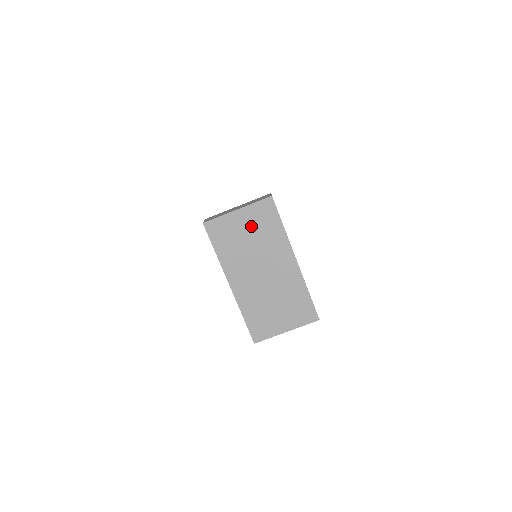
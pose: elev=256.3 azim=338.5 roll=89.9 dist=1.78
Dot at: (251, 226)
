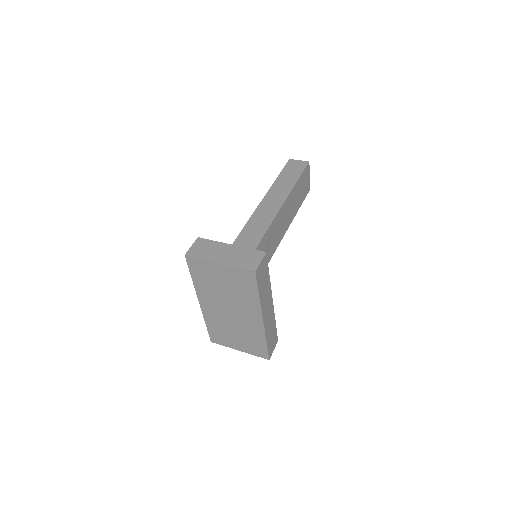
Dot at: (229, 280)
